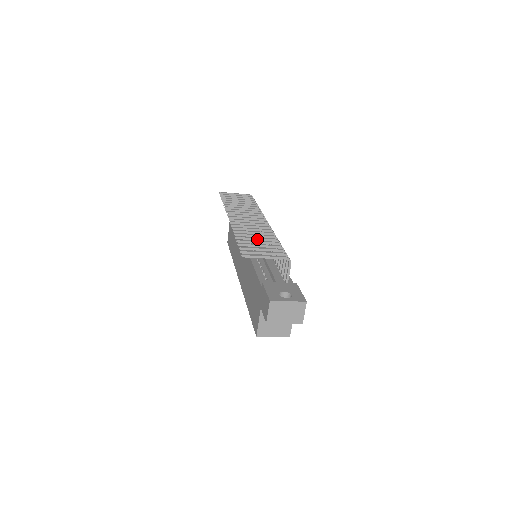
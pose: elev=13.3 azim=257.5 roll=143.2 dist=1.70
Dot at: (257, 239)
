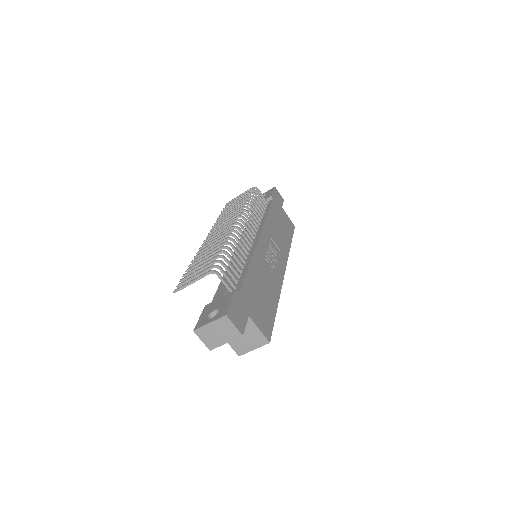
Dot at: (206, 257)
